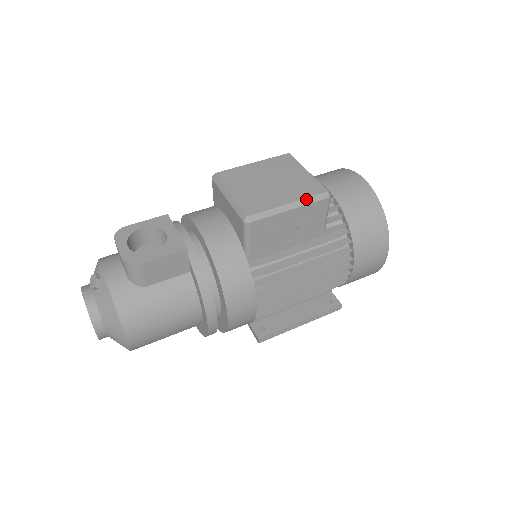
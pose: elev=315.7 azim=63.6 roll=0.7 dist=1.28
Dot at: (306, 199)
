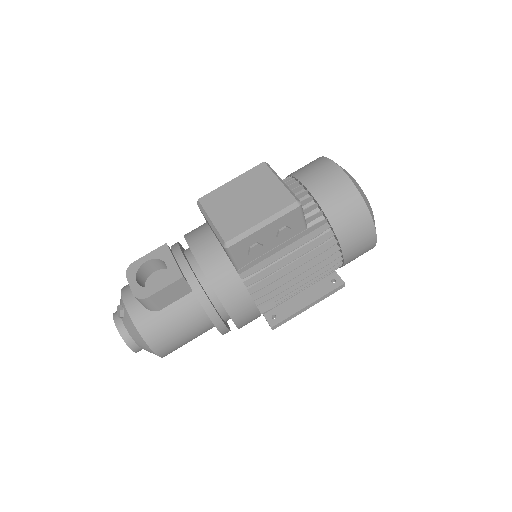
Dot at: (277, 213)
